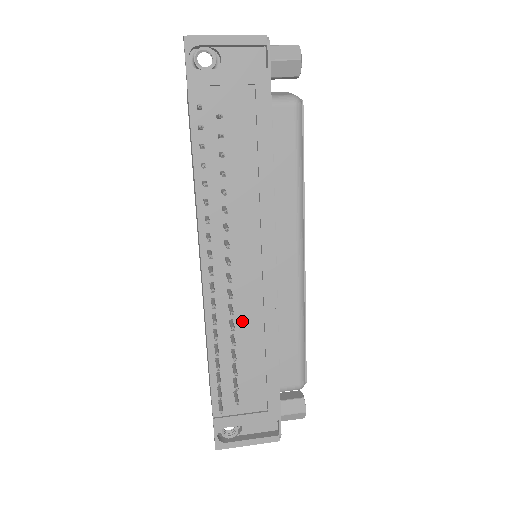
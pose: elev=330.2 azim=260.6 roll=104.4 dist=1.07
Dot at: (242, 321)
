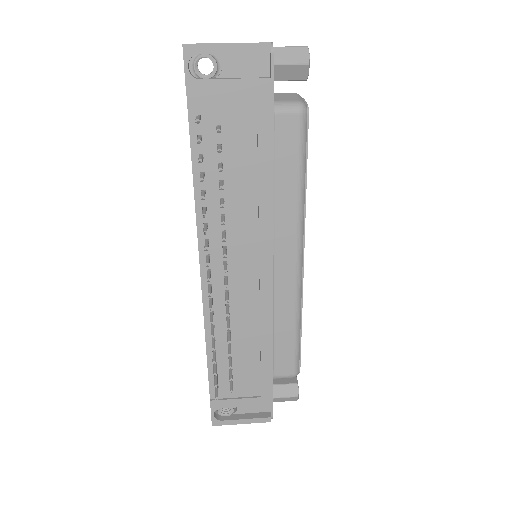
Dot at: (239, 319)
